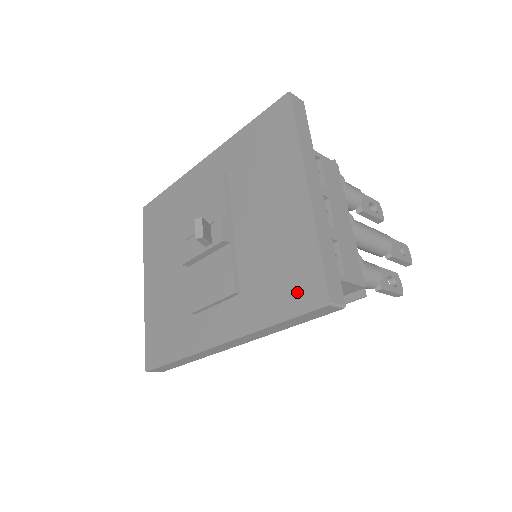
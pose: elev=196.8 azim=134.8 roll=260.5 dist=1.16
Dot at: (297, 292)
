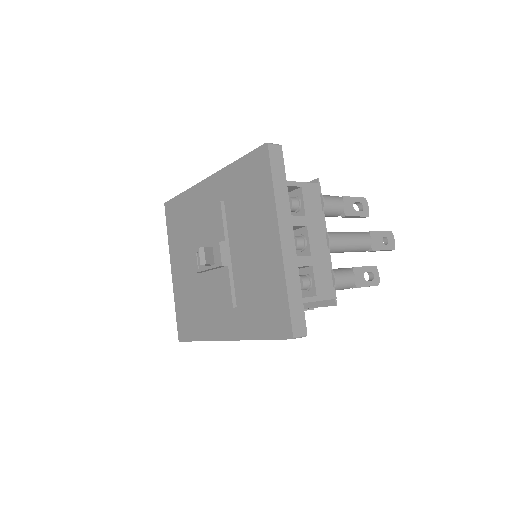
Dot at: (273, 321)
